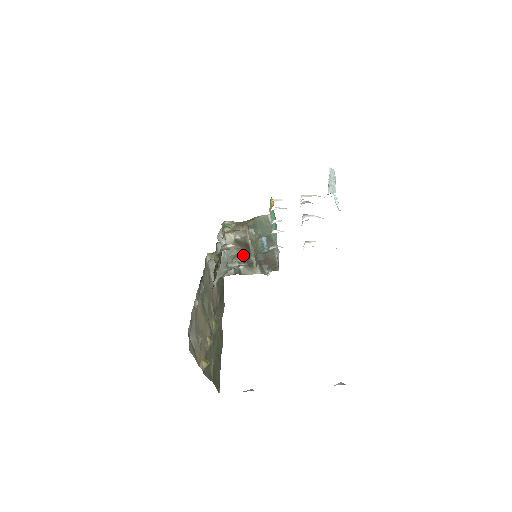
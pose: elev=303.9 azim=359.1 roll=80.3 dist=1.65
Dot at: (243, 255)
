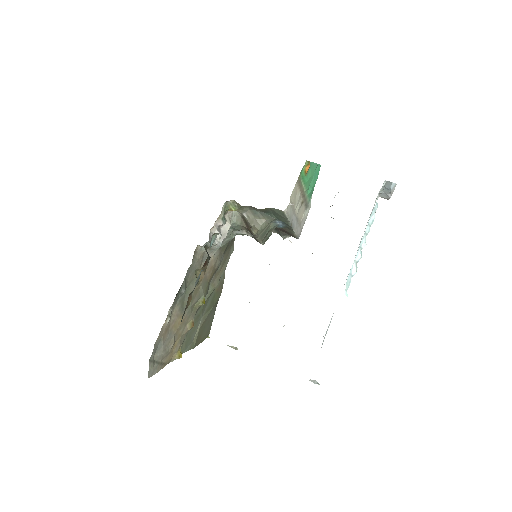
Dot at: (250, 232)
